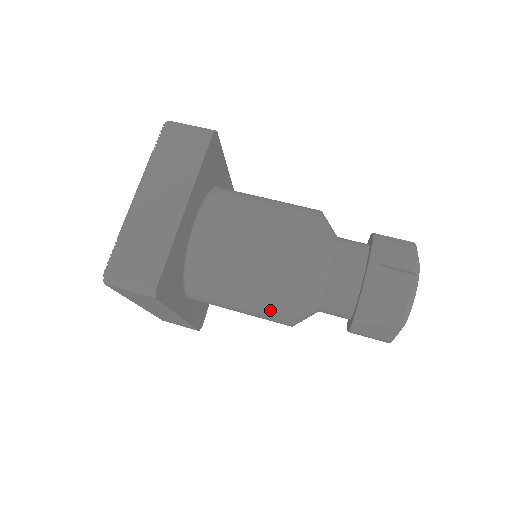
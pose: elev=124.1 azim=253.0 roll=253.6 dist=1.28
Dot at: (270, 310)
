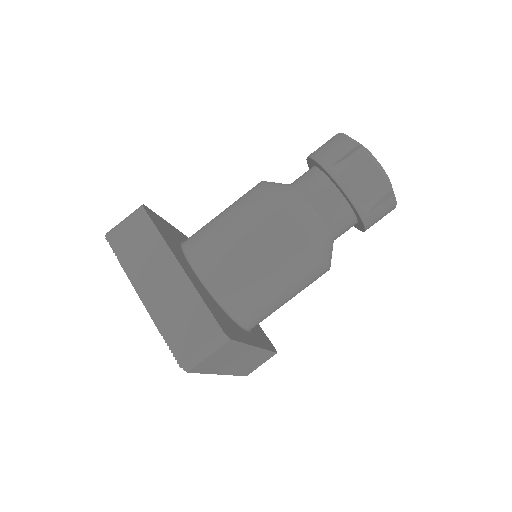
Dot at: (305, 271)
